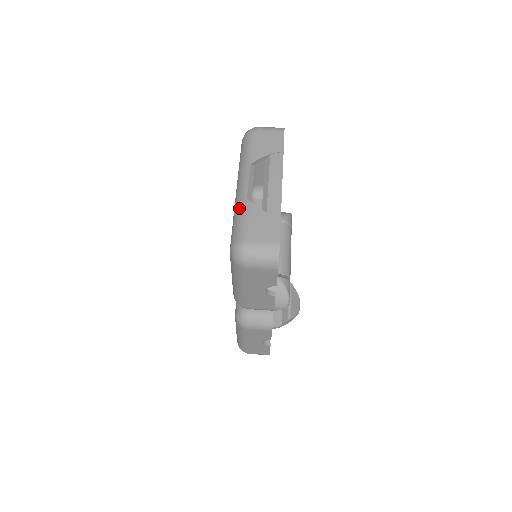
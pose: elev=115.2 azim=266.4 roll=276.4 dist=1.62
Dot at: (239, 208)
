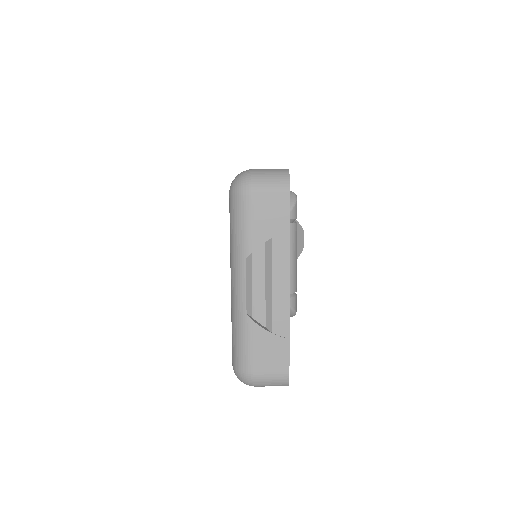
Dot at: (238, 323)
